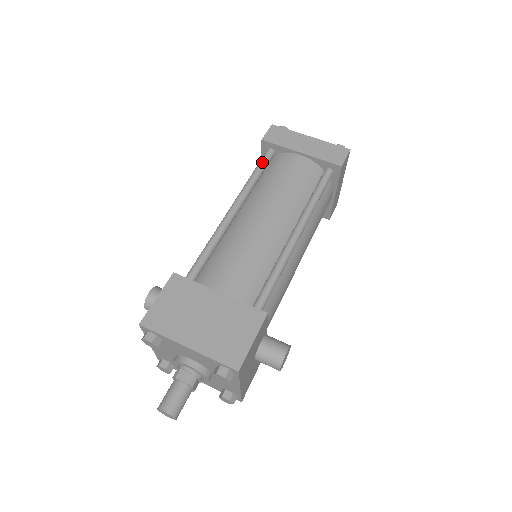
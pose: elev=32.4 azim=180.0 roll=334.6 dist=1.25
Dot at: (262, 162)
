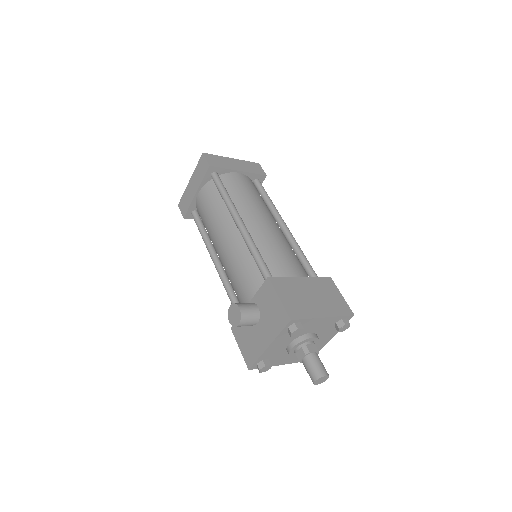
Dot at: (221, 183)
